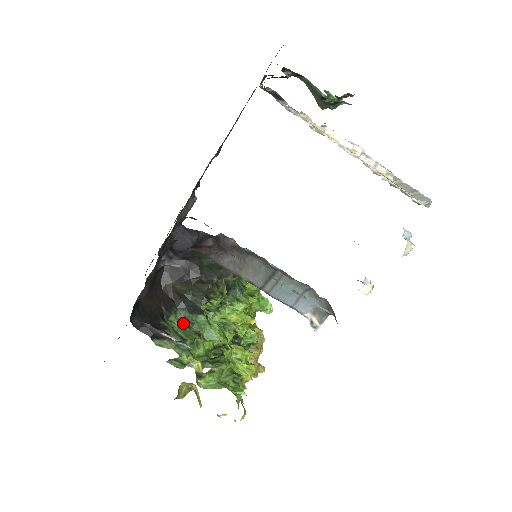
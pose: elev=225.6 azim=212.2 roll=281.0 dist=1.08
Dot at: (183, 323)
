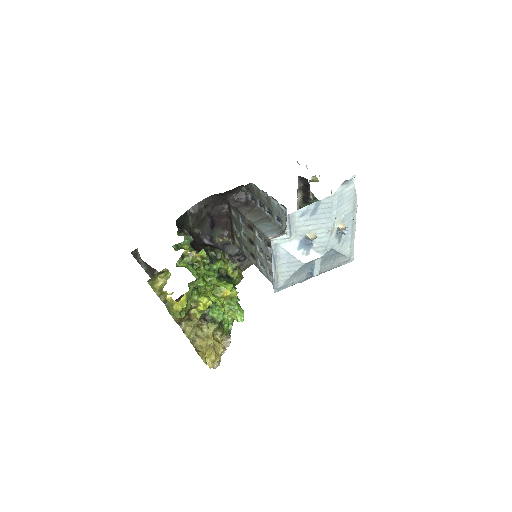
Dot at: occluded
